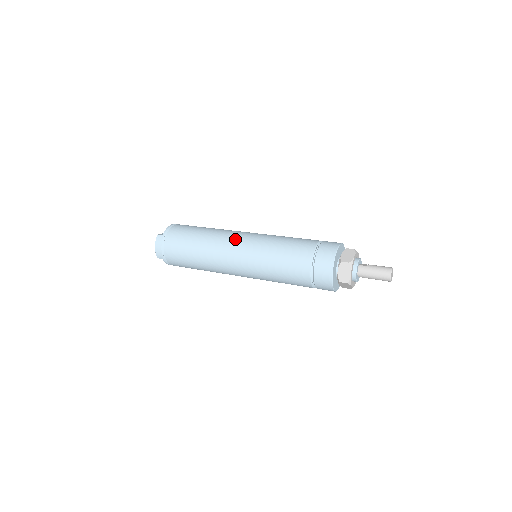
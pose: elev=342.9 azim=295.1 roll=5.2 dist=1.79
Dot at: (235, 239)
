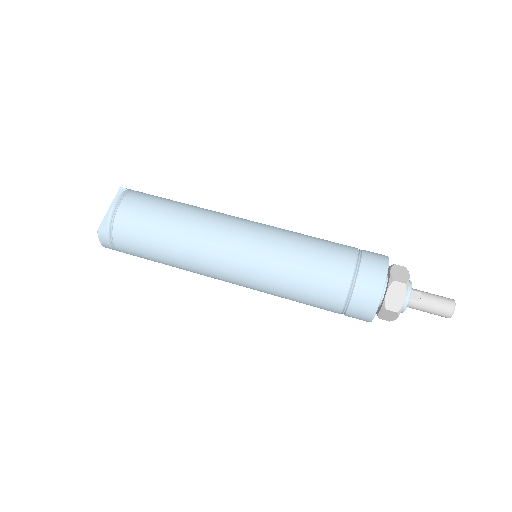
Dot at: (224, 257)
